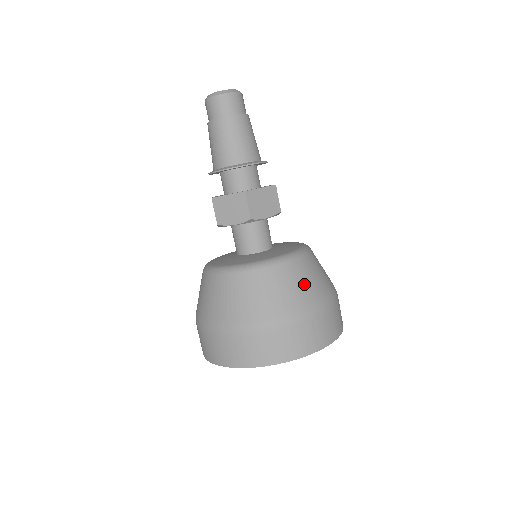
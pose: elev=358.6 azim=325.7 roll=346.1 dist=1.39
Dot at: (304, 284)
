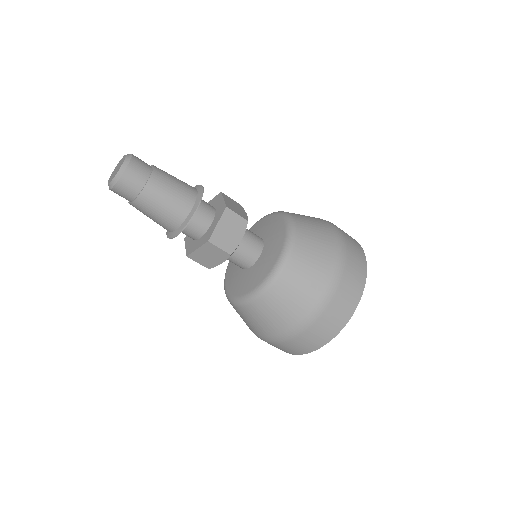
Dot at: (311, 271)
